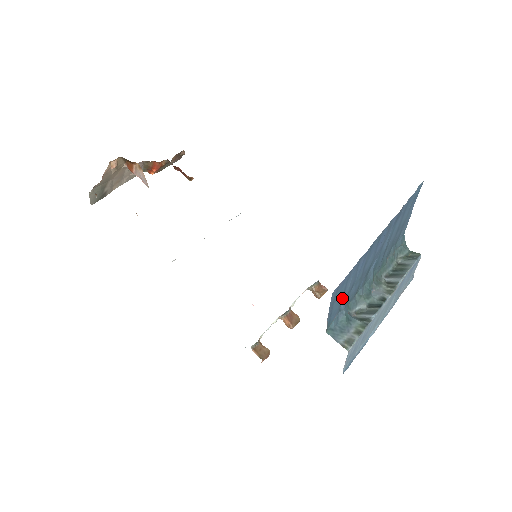
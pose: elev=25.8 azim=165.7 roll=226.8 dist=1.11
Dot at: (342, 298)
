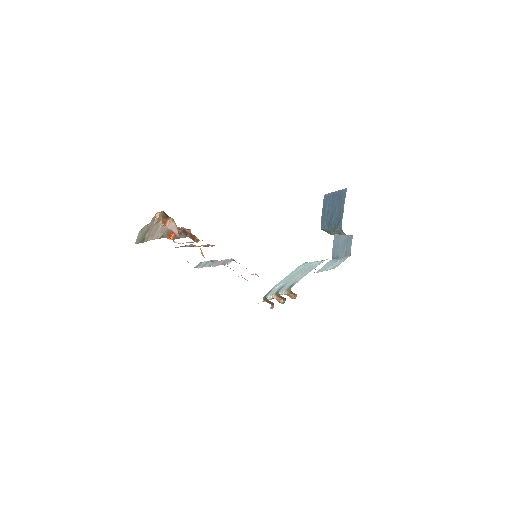
Dot at: (325, 214)
